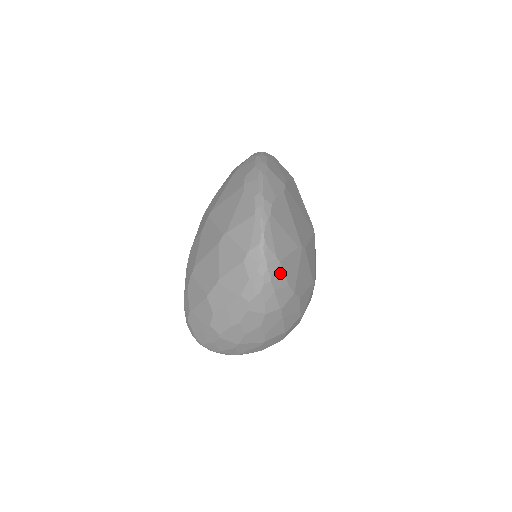
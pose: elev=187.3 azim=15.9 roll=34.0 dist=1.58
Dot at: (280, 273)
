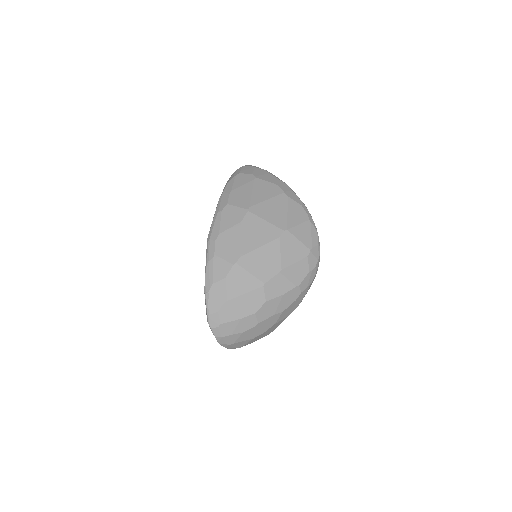
Dot at: occluded
